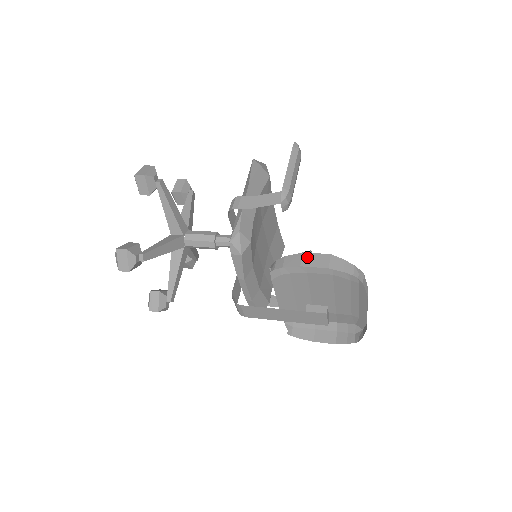
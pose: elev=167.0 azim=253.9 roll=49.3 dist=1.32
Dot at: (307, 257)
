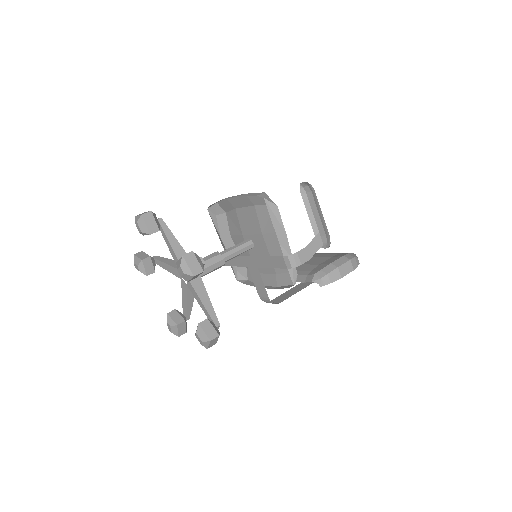
Dot at: (341, 269)
